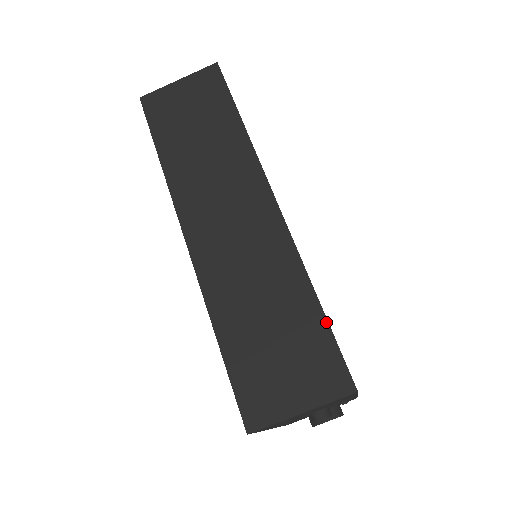
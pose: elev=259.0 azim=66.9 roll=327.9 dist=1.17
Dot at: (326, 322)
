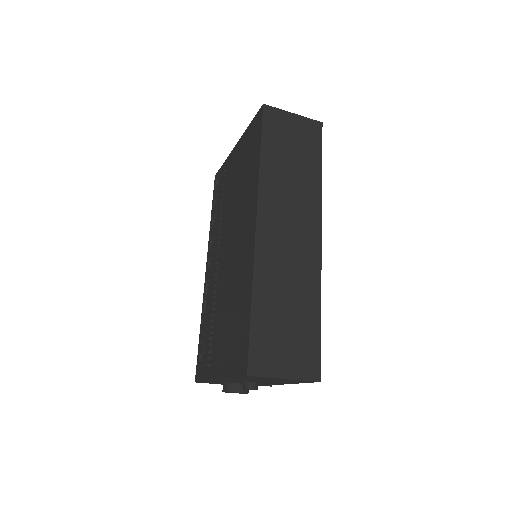
Dot at: (320, 332)
